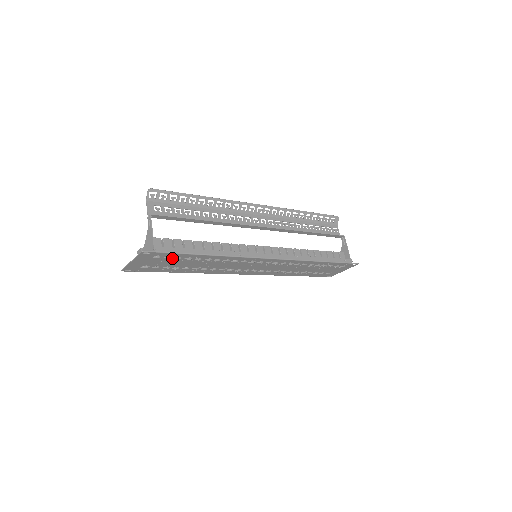
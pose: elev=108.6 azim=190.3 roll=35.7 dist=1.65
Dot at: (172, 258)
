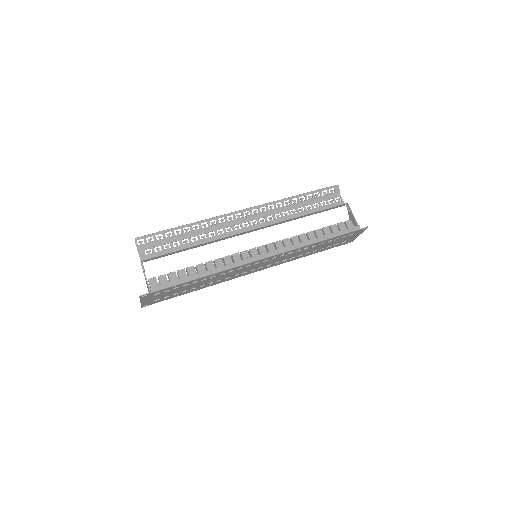
Dot at: (171, 290)
